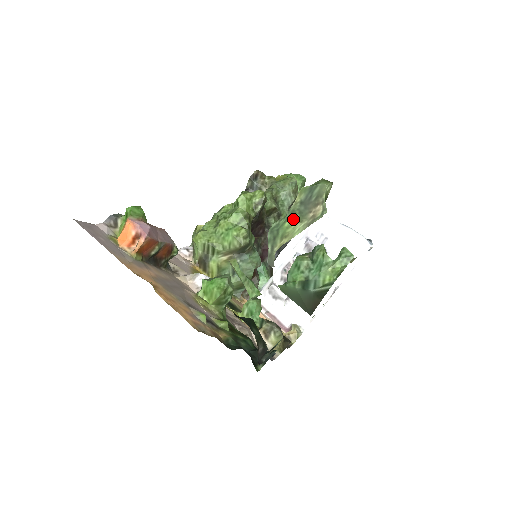
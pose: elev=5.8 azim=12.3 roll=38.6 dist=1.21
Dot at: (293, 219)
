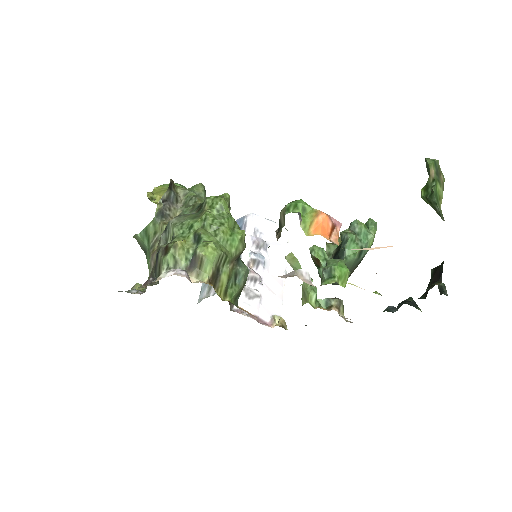
Dot at: (438, 185)
